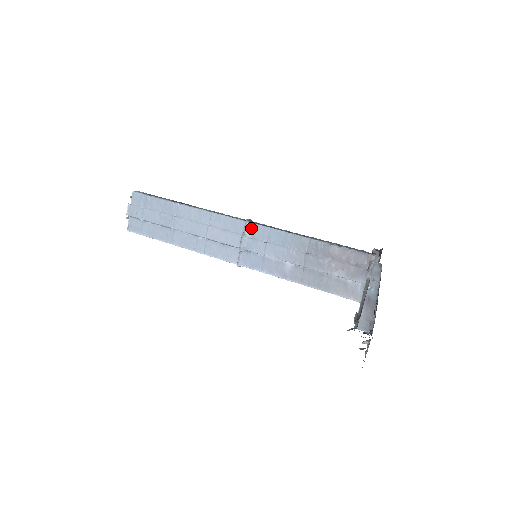
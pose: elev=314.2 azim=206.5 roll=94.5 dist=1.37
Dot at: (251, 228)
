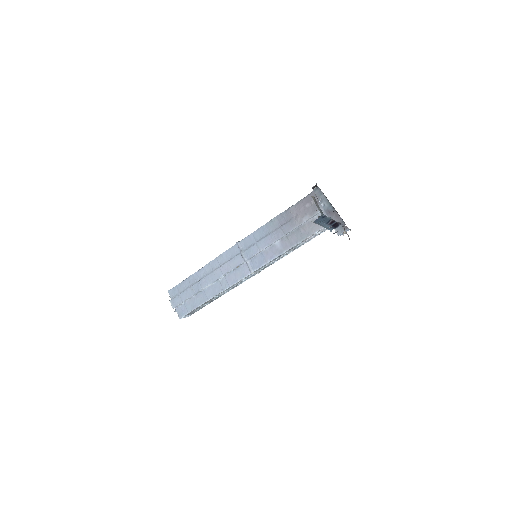
Dot at: (242, 244)
